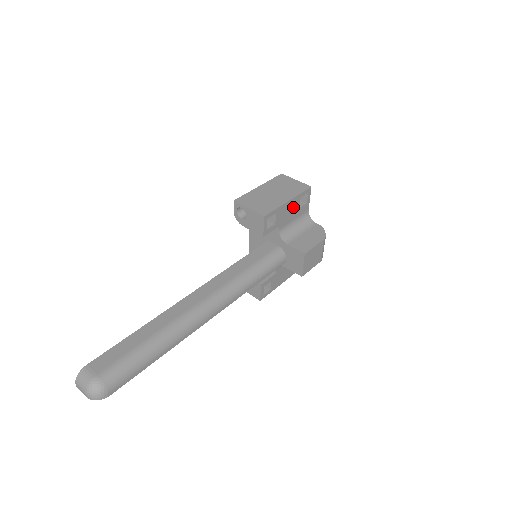
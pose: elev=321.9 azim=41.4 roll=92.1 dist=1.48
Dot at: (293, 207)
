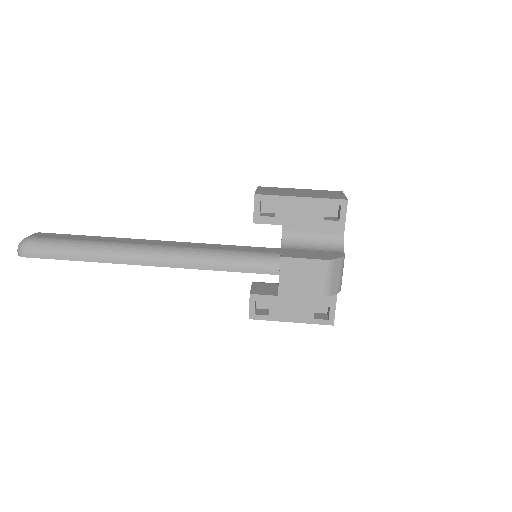
Dot at: (310, 212)
